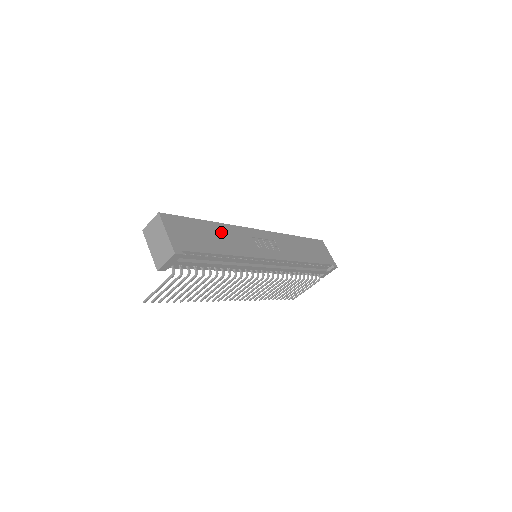
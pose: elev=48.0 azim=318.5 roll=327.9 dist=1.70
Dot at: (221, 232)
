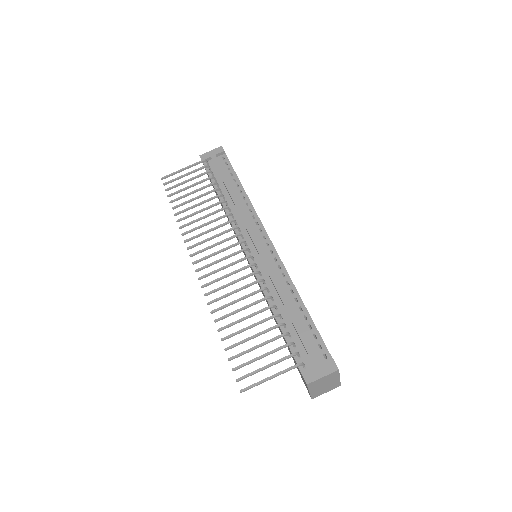
Dot at: occluded
